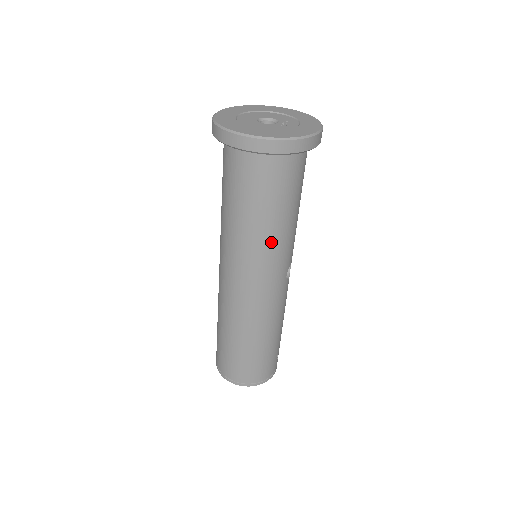
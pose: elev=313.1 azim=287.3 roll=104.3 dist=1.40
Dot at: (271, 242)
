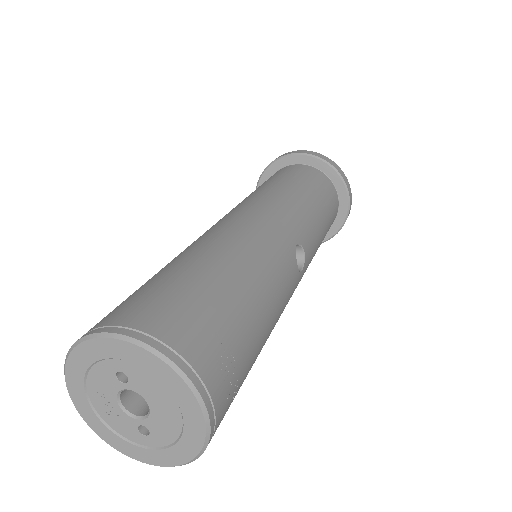
Dot at: (289, 197)
